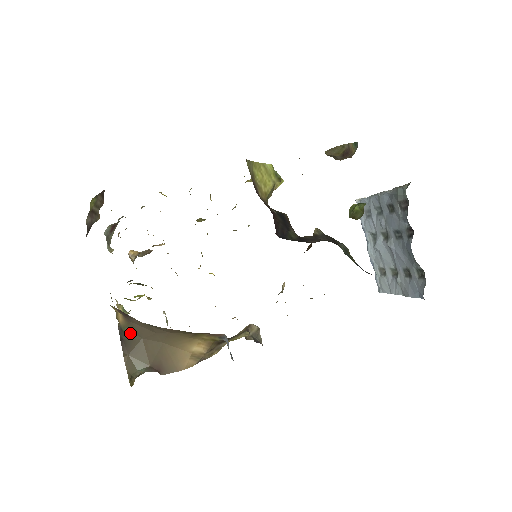
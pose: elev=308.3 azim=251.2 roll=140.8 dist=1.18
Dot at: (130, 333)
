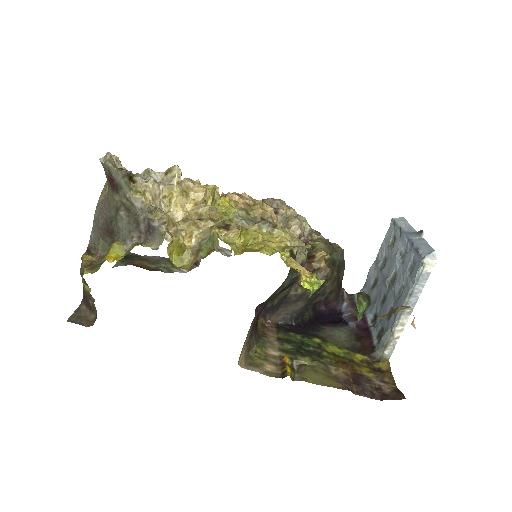
Dot at: occluded
